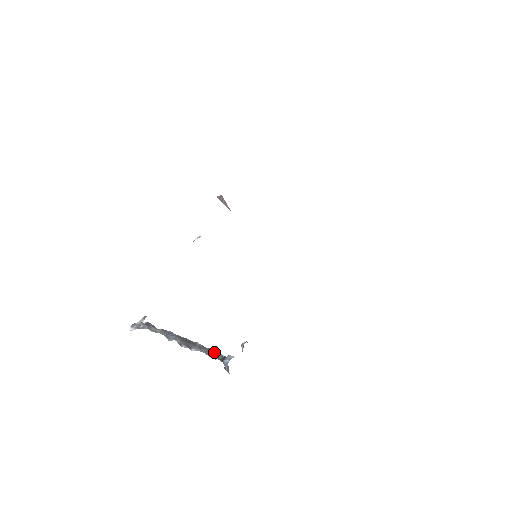
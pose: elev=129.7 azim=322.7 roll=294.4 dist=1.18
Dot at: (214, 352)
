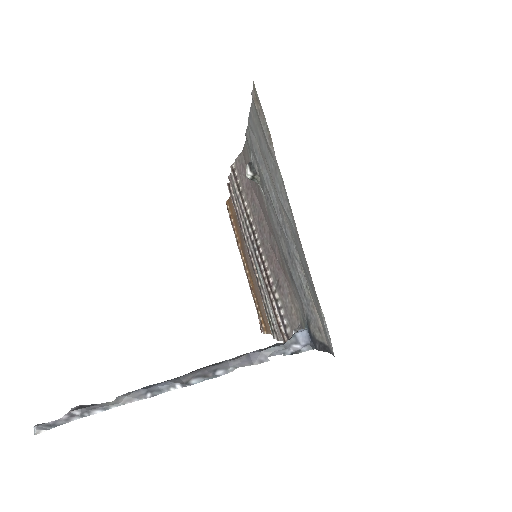
Dot at: (264, 348)
